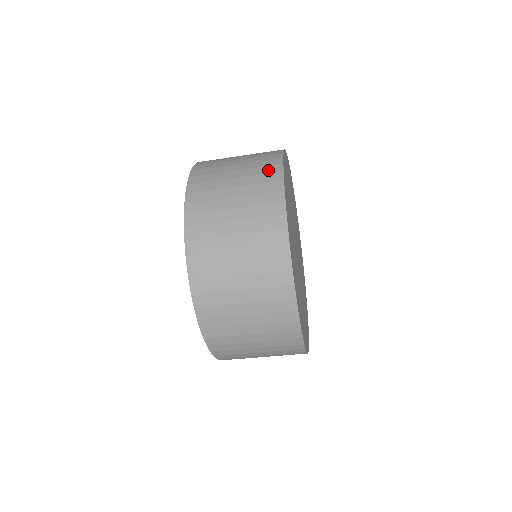
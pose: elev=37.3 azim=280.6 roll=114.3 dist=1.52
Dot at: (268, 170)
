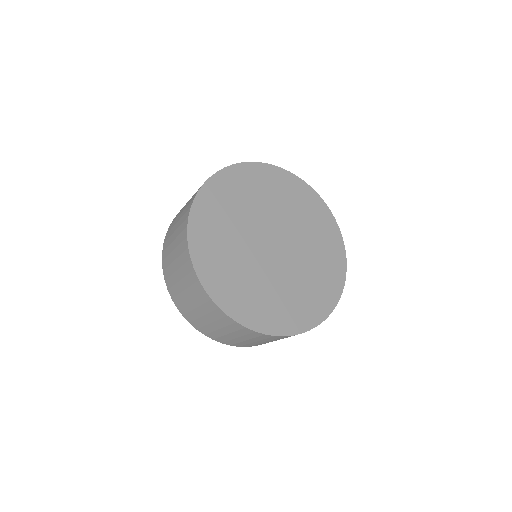
Dot at: (196, 192)
